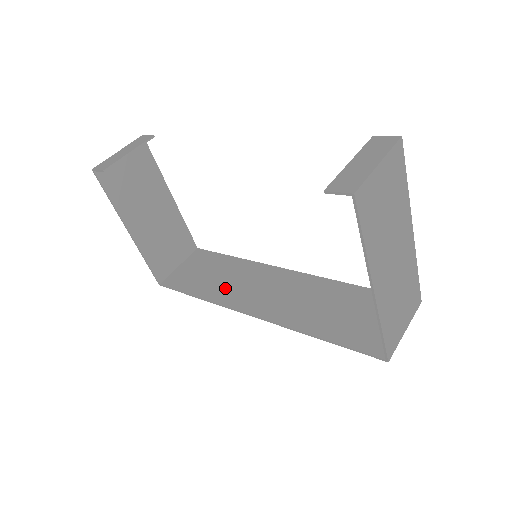
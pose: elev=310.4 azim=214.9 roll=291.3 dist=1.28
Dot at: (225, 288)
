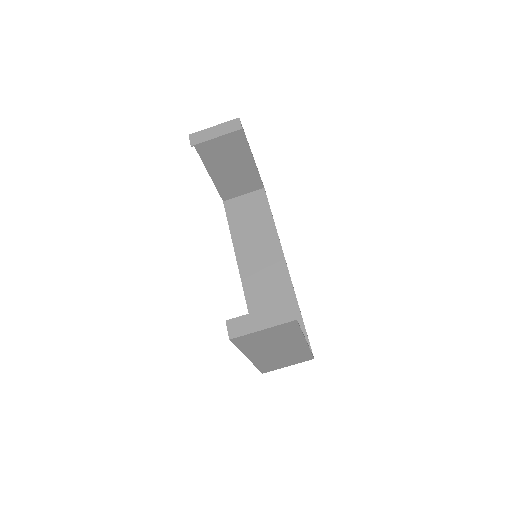
Dot at: (247, 243)
